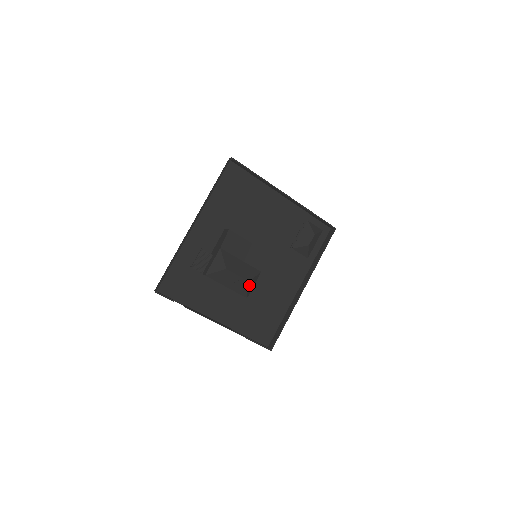
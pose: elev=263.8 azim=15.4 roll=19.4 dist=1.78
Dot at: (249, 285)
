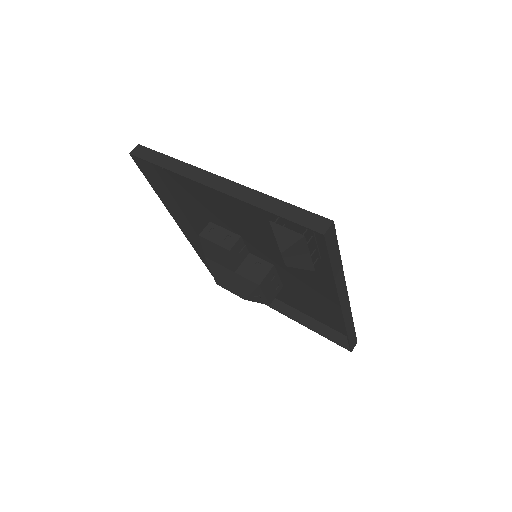
Dot at: (253, 299)
